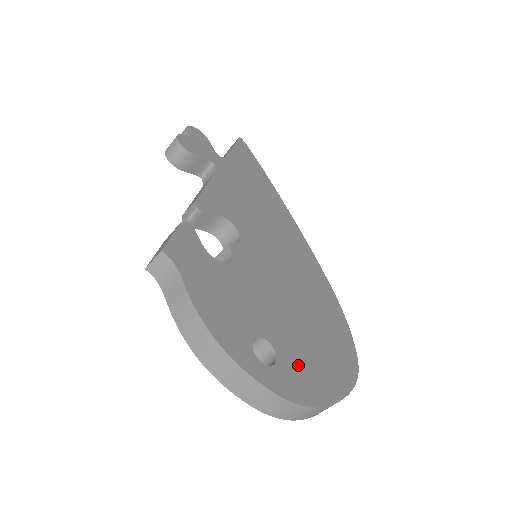
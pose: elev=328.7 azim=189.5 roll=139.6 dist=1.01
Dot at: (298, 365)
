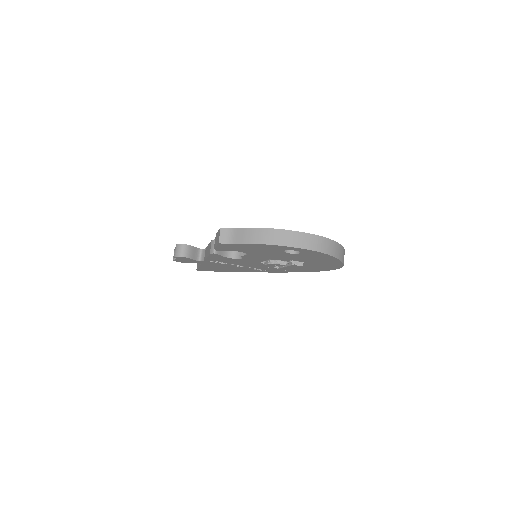
Dot at: occluded
